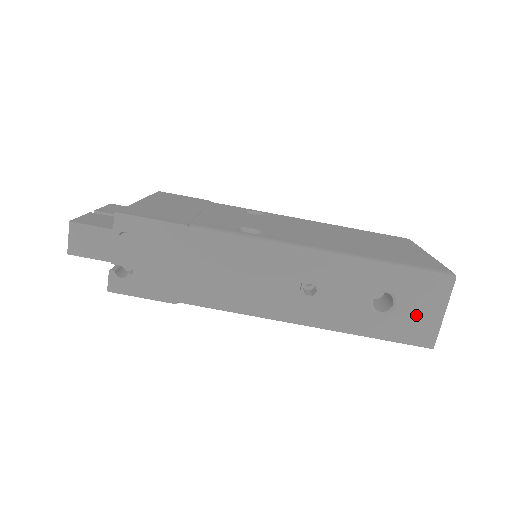
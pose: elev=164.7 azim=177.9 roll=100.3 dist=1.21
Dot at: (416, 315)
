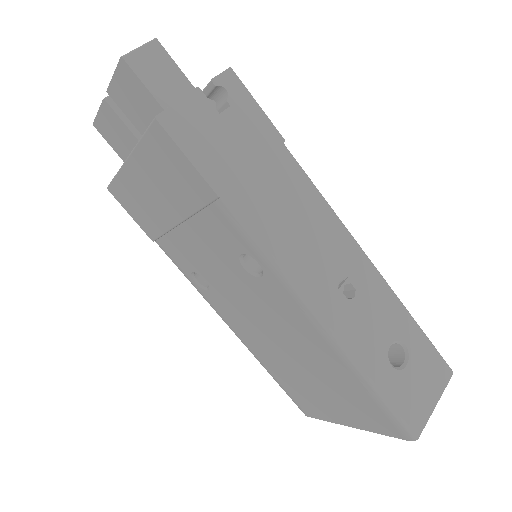
Dot at: (417, 389)
